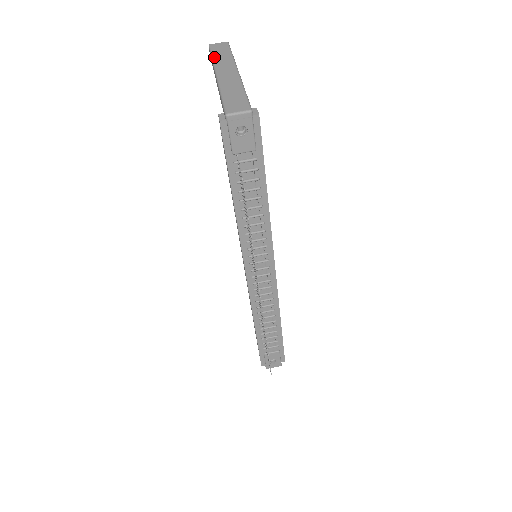
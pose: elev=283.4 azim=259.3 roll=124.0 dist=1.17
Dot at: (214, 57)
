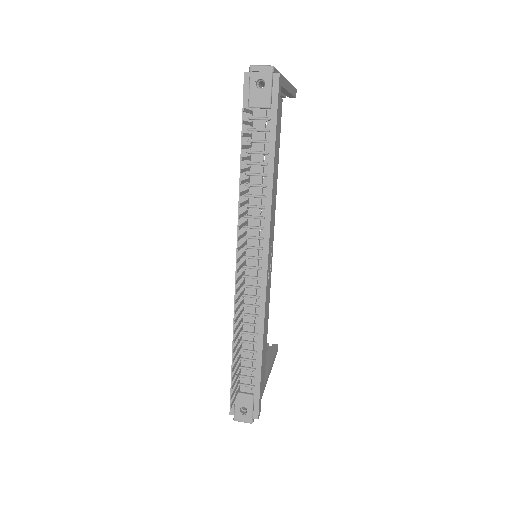
Dot at: occluded
